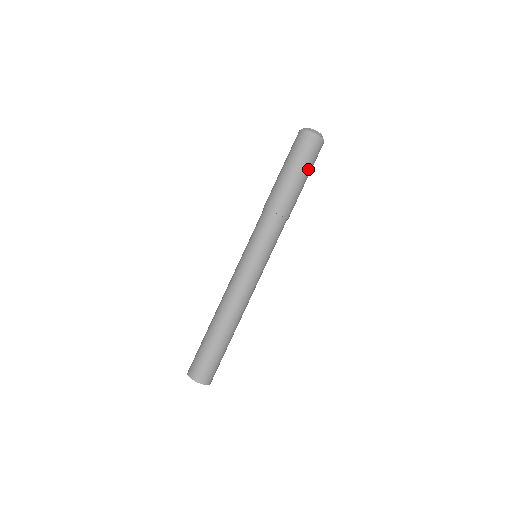
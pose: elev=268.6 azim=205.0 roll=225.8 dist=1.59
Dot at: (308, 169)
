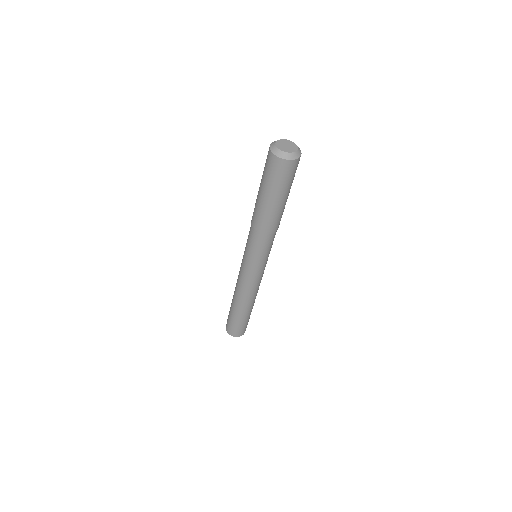
Dot at: (291, 185)
